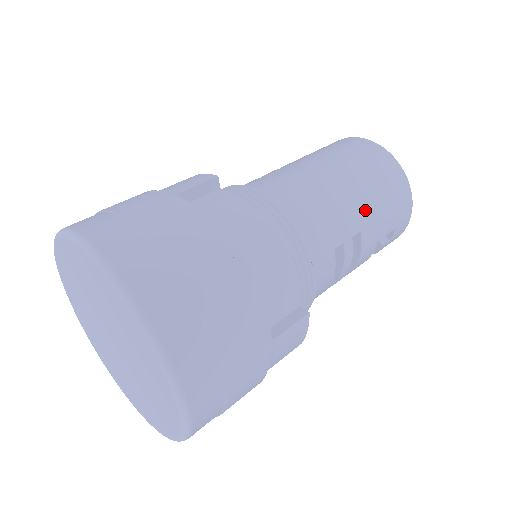
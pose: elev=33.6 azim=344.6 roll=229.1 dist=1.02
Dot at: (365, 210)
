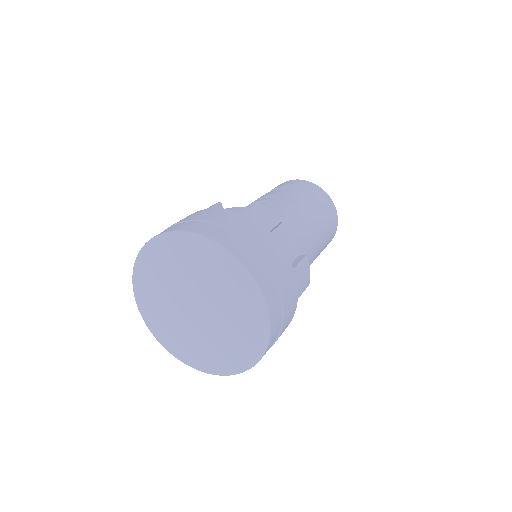
Dot at: (321, 248)
